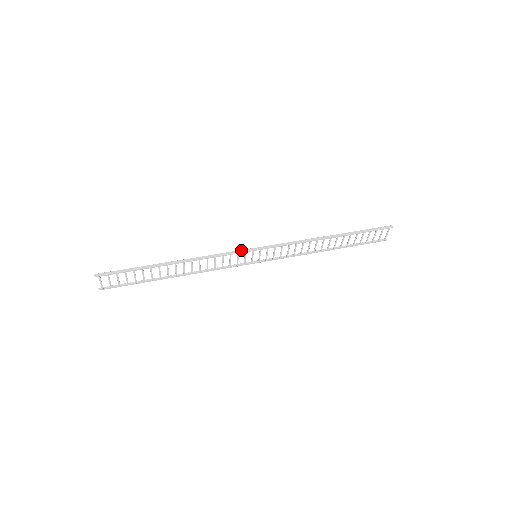
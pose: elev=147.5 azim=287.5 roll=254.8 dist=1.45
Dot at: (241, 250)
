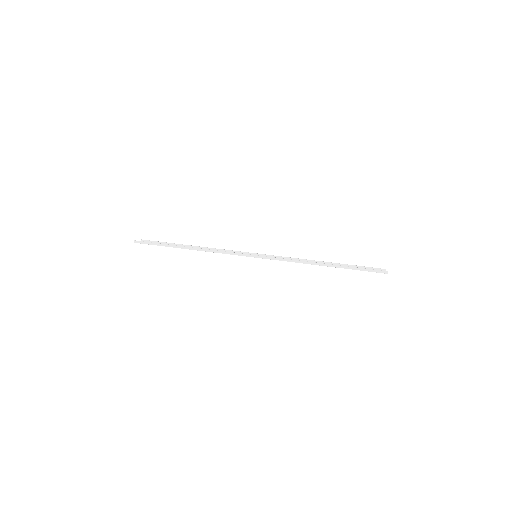
Dot at: (242, 254)
